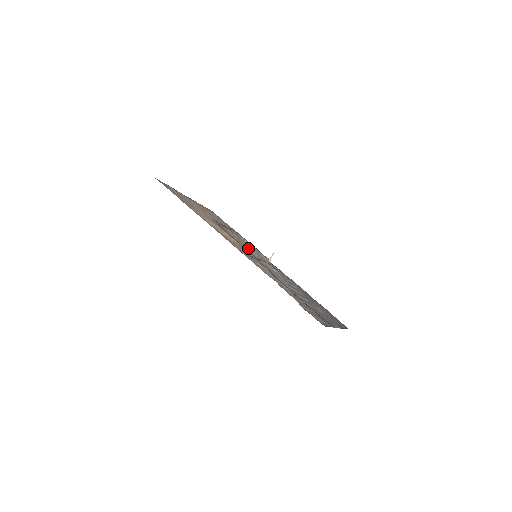
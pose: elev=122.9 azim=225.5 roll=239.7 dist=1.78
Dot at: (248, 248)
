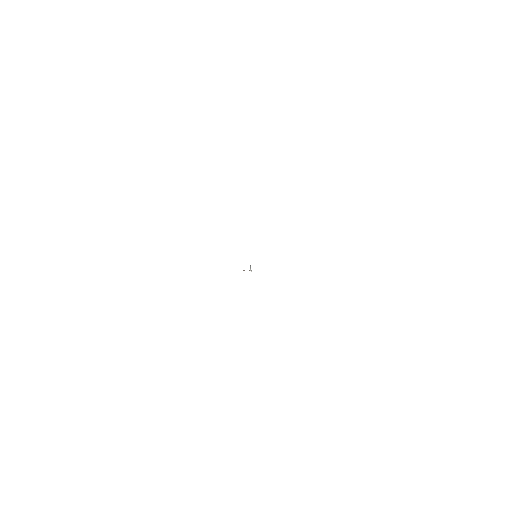
Dot at: occluded
